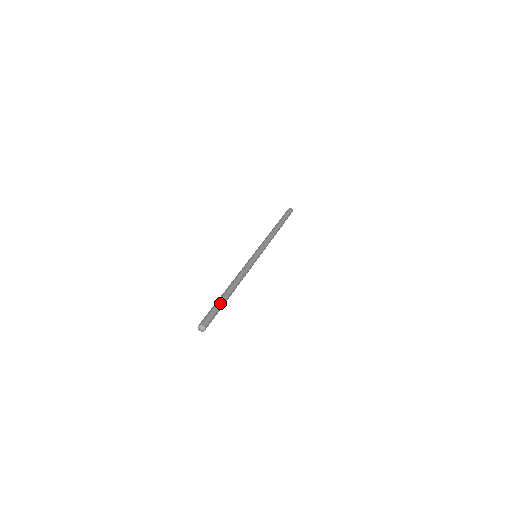
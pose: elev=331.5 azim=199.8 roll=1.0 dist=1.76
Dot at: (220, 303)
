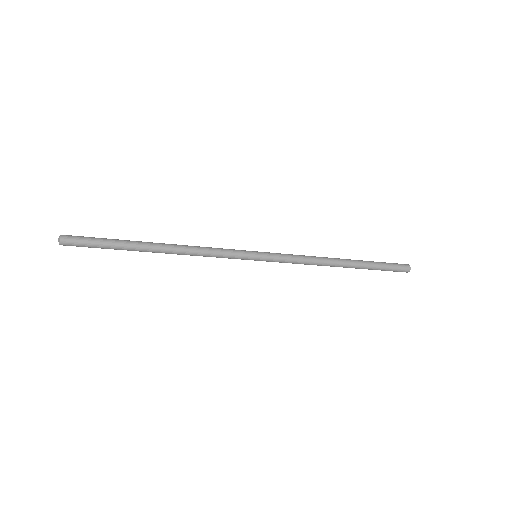
Dot at: (117, 240)
